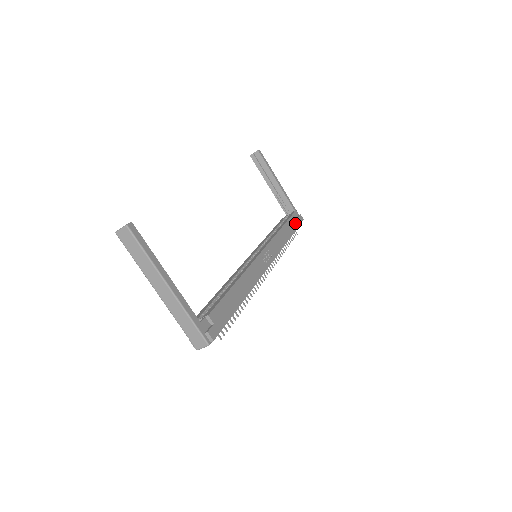
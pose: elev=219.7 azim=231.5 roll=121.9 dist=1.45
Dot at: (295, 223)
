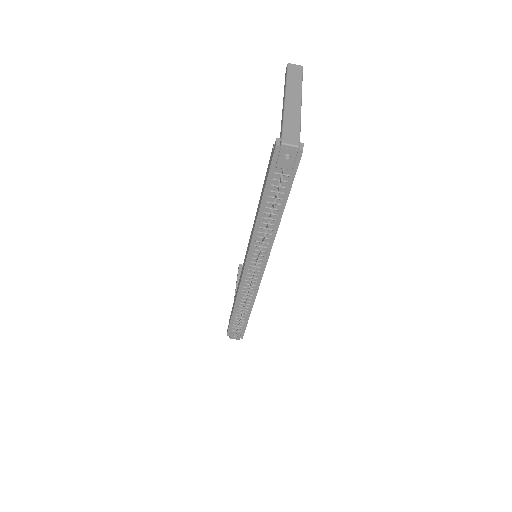
Dot at: occluded
